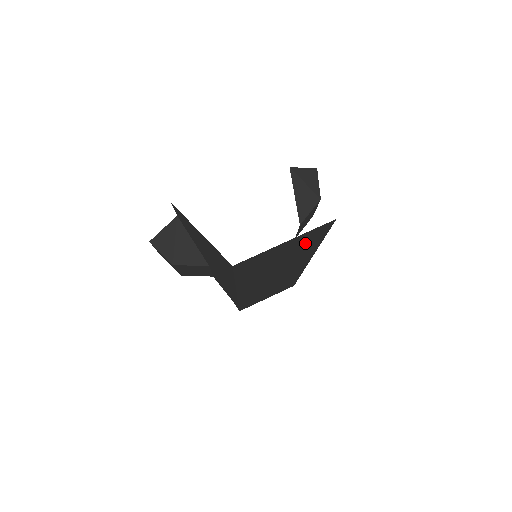
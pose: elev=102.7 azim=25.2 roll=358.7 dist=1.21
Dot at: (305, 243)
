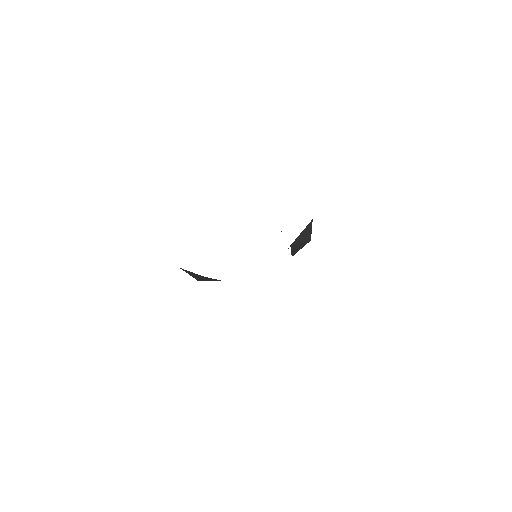
Dot at: occluded
